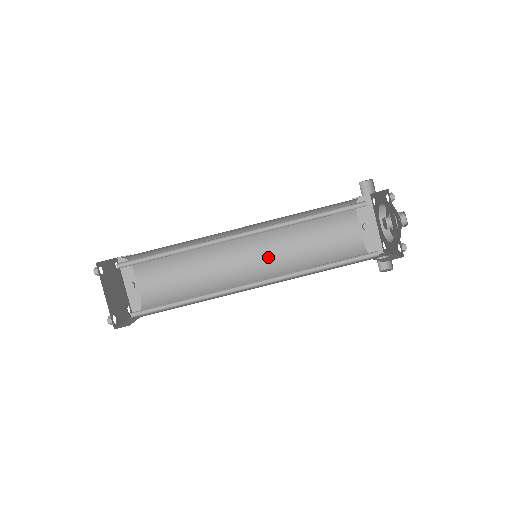
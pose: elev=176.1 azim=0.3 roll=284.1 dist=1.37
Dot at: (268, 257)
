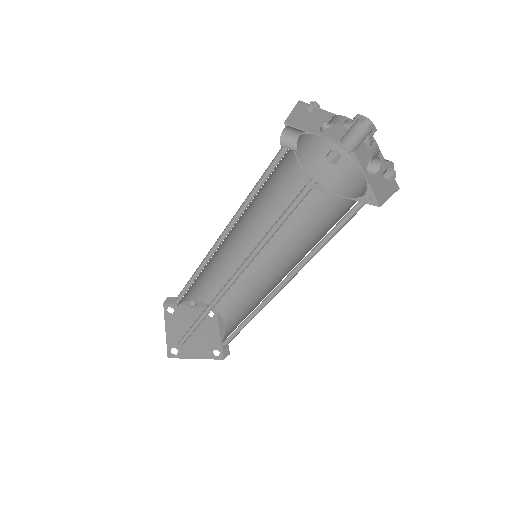
Dot at: (262, 223)
